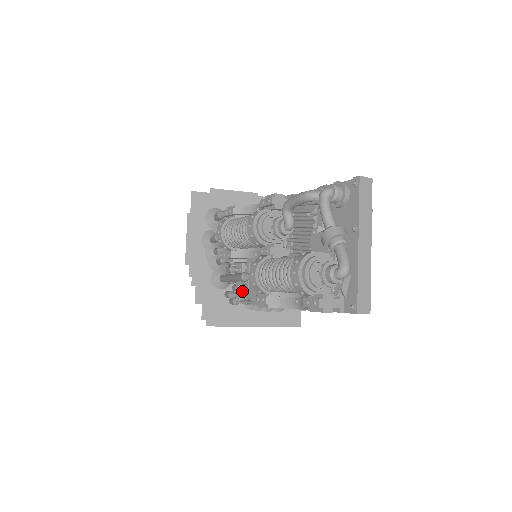
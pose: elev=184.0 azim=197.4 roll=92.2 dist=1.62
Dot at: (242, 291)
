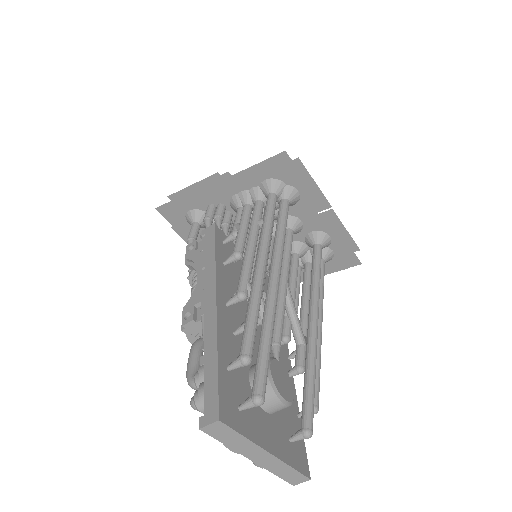
Dot at: occluded
